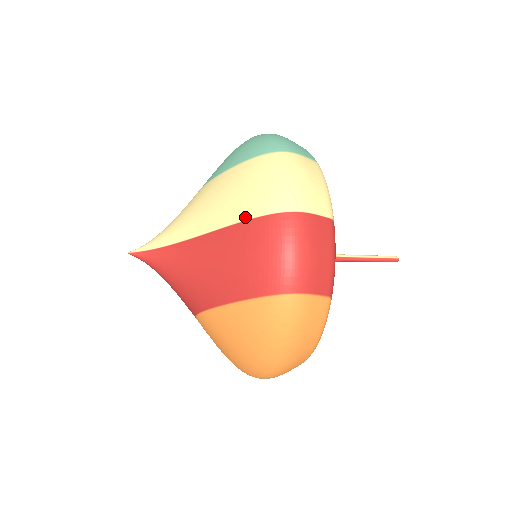
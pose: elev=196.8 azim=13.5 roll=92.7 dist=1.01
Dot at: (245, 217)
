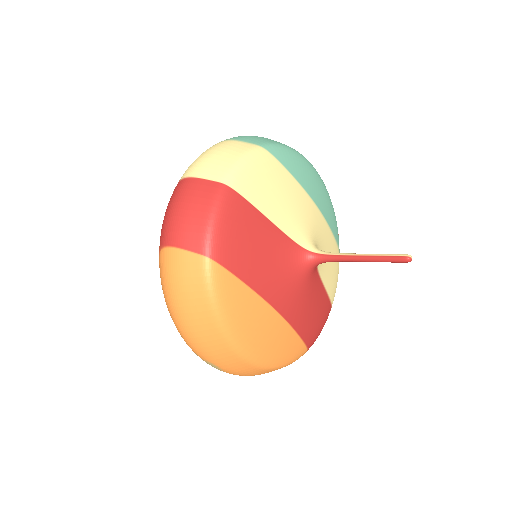
Dot at: occluded
